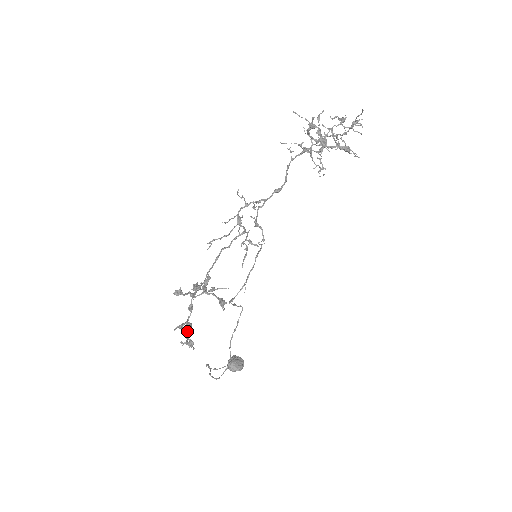
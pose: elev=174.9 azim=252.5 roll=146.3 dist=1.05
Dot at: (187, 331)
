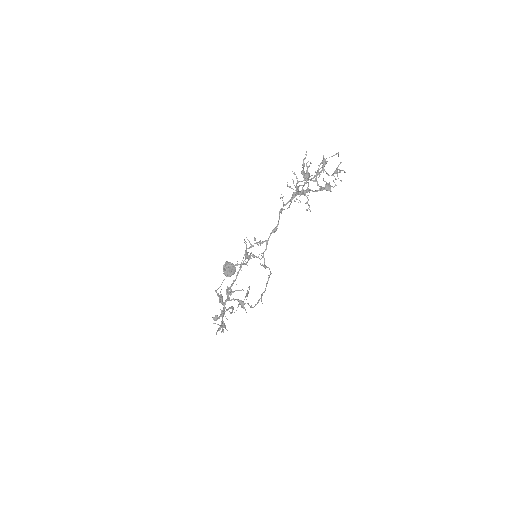
Dot at: (222, 326)
